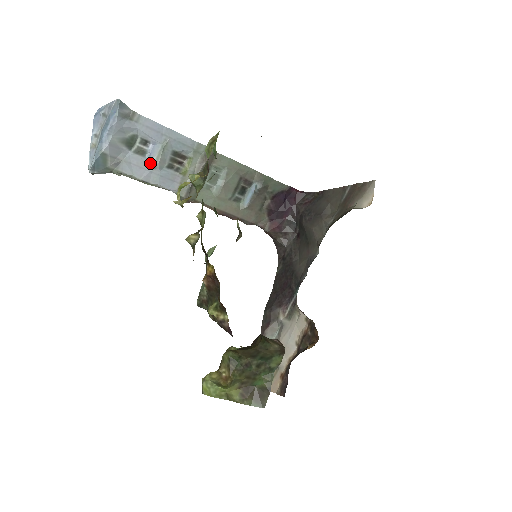
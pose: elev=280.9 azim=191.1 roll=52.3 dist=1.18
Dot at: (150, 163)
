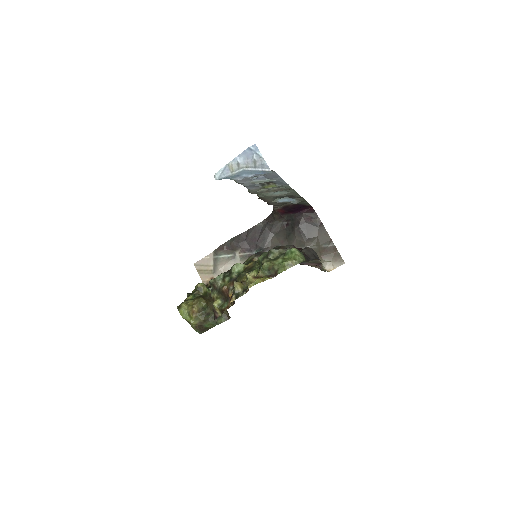
Dot at: (252, 180)
